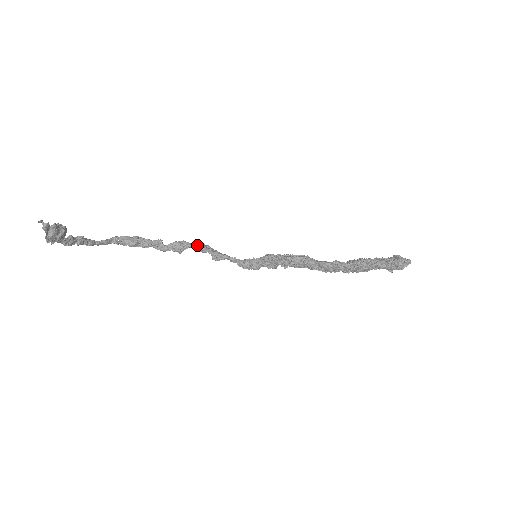
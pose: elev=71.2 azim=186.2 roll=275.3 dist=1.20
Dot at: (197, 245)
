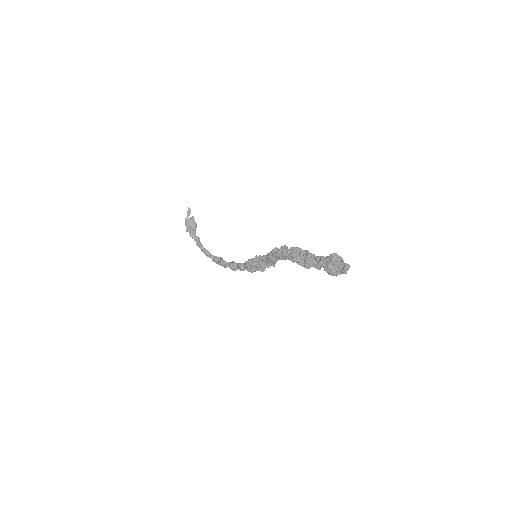
Dot at: occluded
